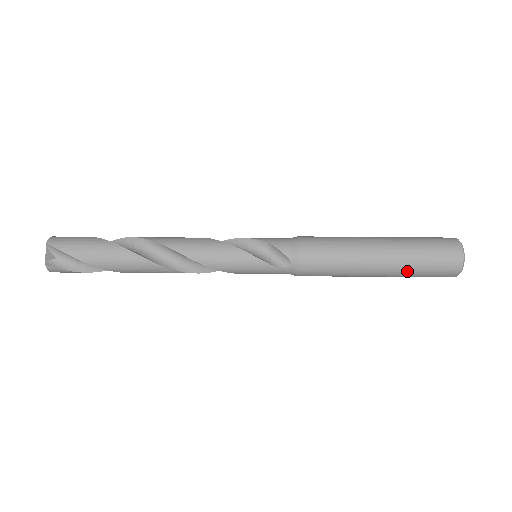
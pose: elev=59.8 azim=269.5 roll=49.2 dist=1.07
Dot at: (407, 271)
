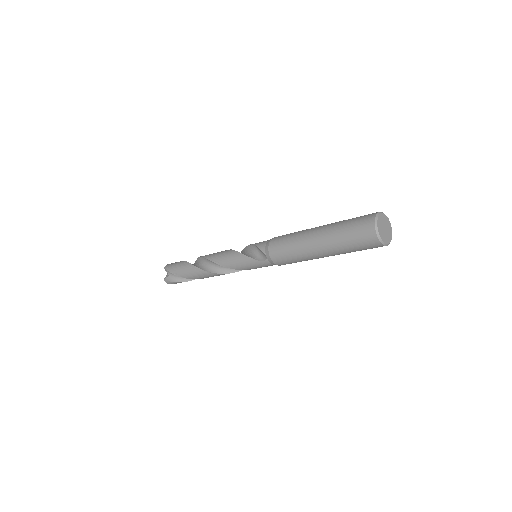
Dot at: (339, 248)
